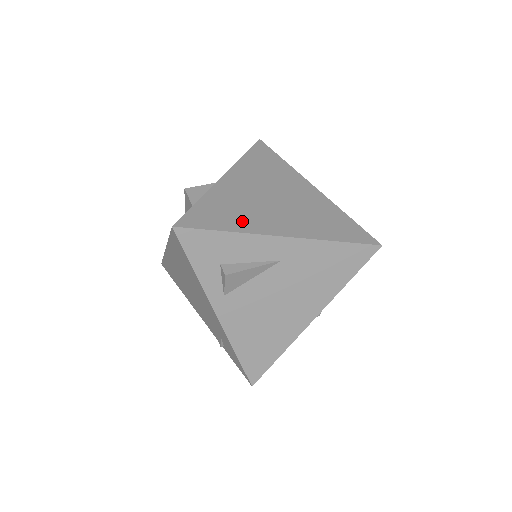
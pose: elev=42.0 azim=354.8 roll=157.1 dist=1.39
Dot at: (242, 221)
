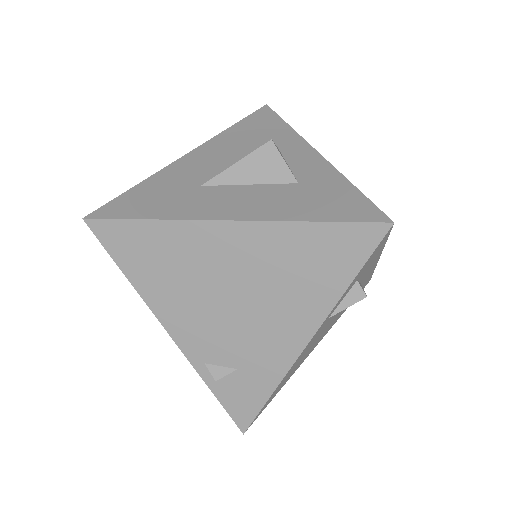
Dot at: occluded
